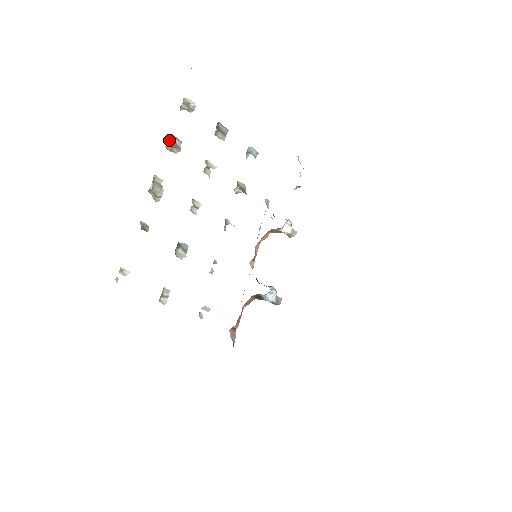
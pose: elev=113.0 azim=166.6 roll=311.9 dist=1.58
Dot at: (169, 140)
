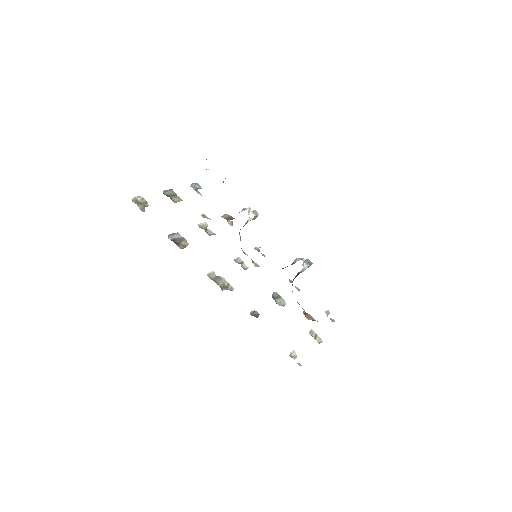
Dot at: occluded
